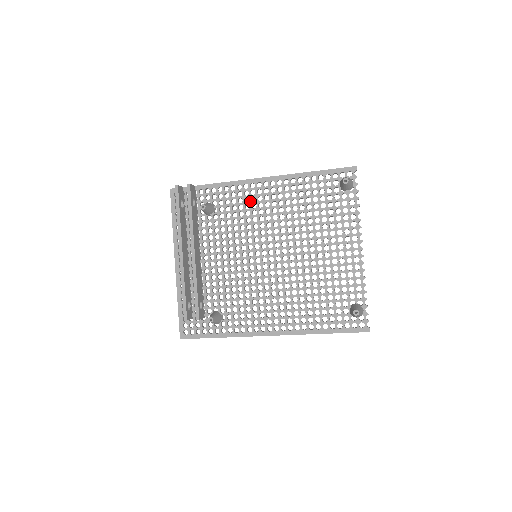
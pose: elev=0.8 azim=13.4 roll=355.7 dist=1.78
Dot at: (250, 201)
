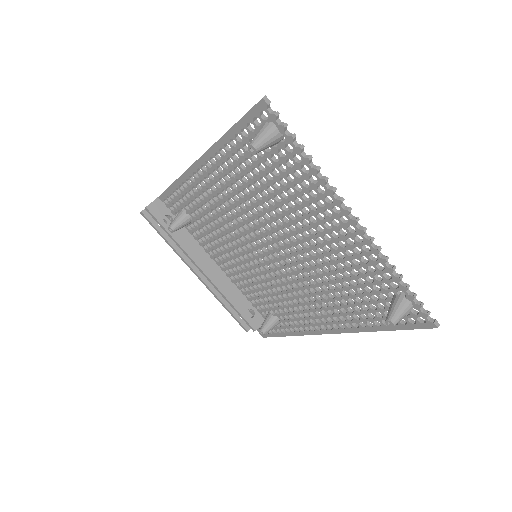
Dot at: (205, 197)
